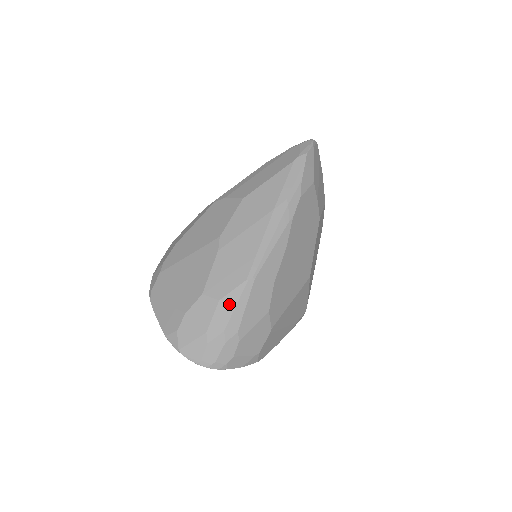
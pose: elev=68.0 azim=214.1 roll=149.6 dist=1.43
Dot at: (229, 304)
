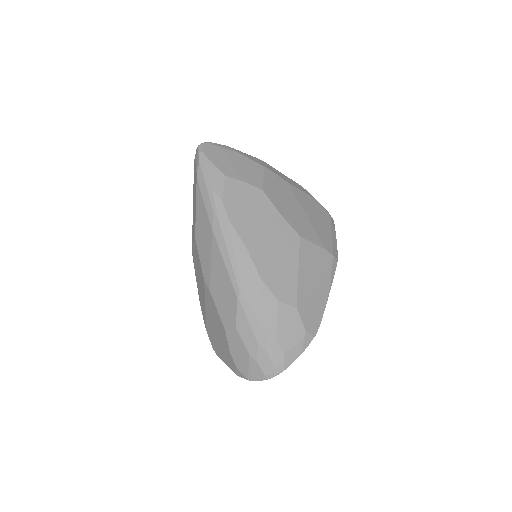
Dot at: (243, 324)
